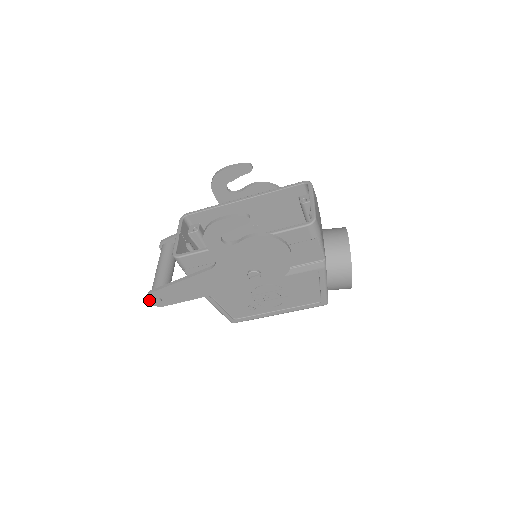
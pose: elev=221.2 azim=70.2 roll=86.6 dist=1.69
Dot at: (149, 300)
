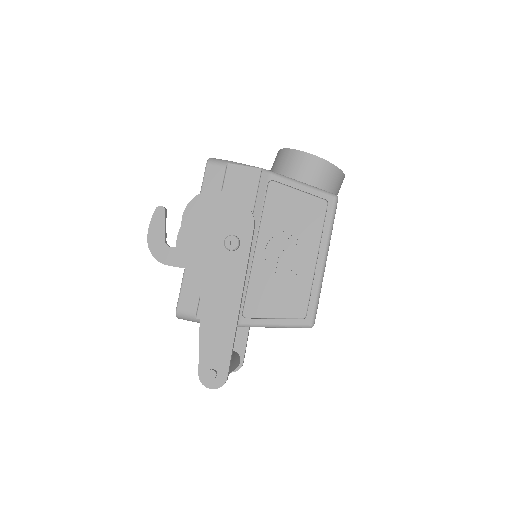
Dot at: (208, 386)
